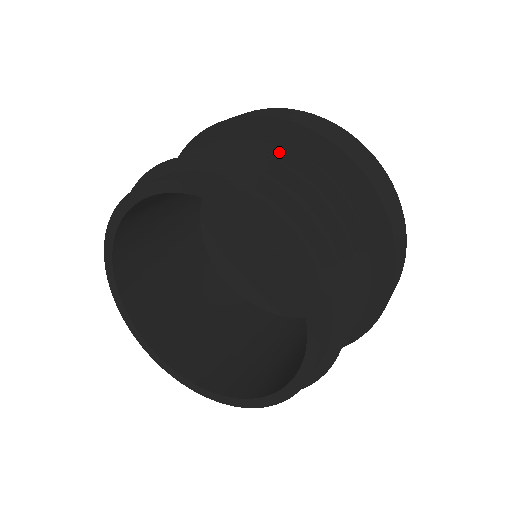
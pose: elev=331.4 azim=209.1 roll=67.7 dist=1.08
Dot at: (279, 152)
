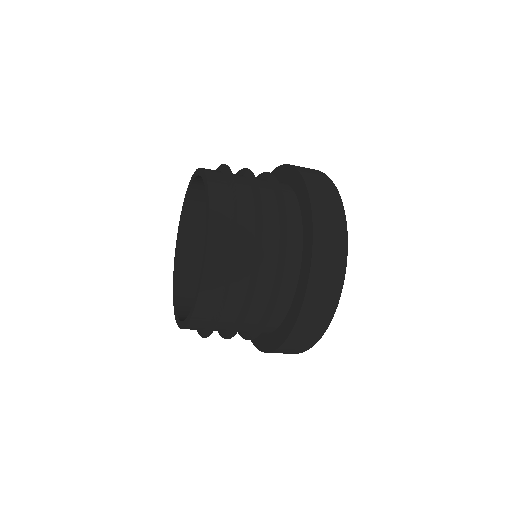
Dot at: (272, 178)
